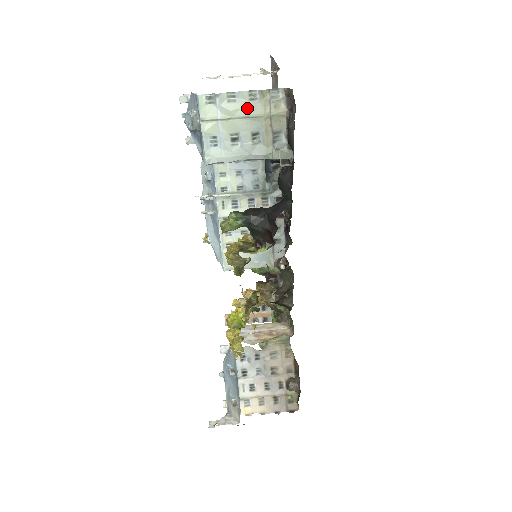
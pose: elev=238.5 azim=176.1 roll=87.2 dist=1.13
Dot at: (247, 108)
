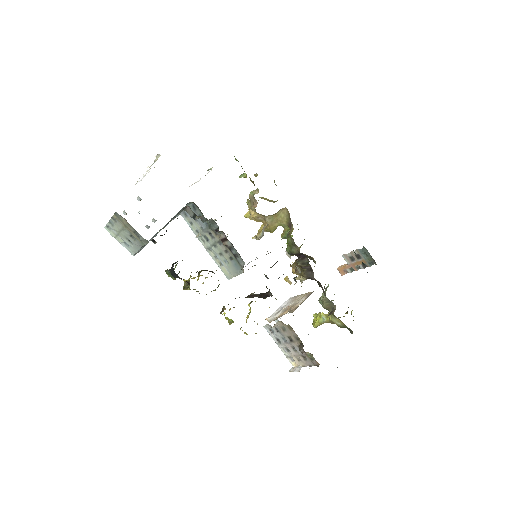
Dot at: (118, 226)
